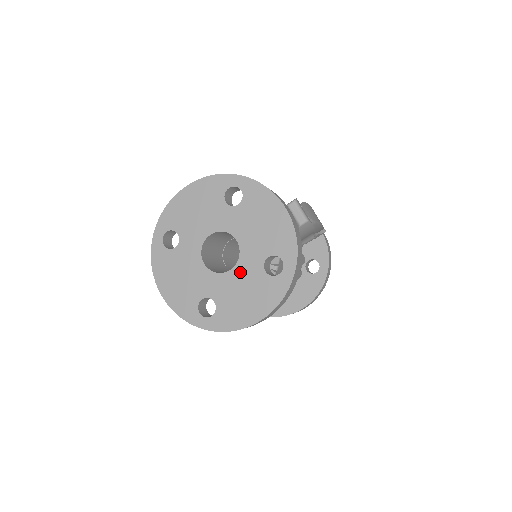
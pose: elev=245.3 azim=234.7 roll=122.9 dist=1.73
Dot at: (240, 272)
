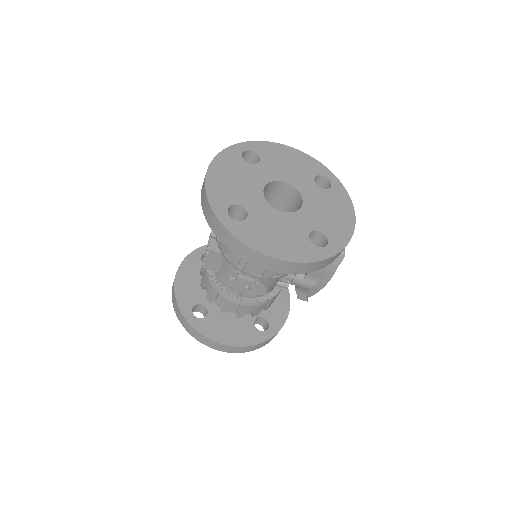
Dot at: (288, 219)
